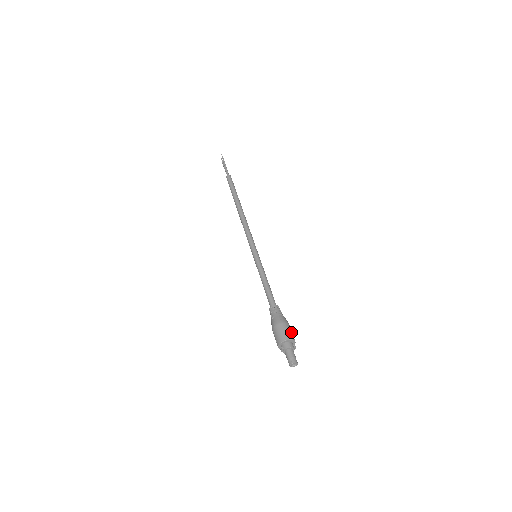
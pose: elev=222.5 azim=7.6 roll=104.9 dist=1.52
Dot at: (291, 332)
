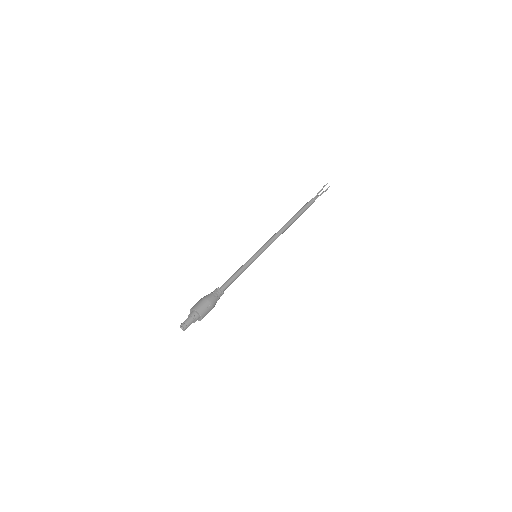
Dot at: (201, 305)
